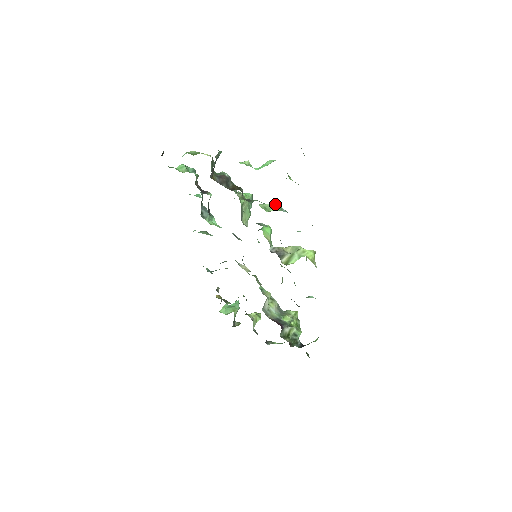
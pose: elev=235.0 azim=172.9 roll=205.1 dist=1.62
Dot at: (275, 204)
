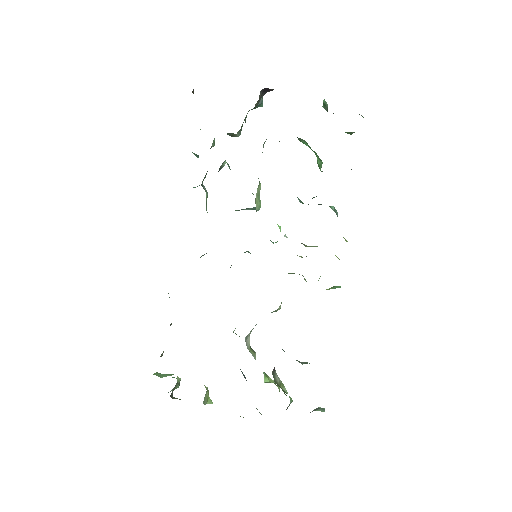
Dot at: occluded
